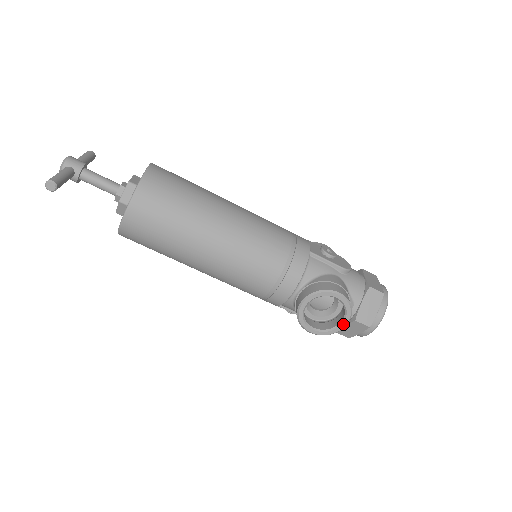
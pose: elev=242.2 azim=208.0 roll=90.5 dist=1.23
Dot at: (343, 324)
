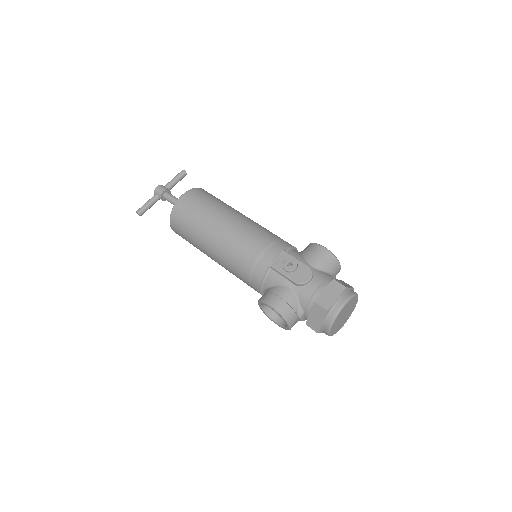
Dot at: (287, 326)
